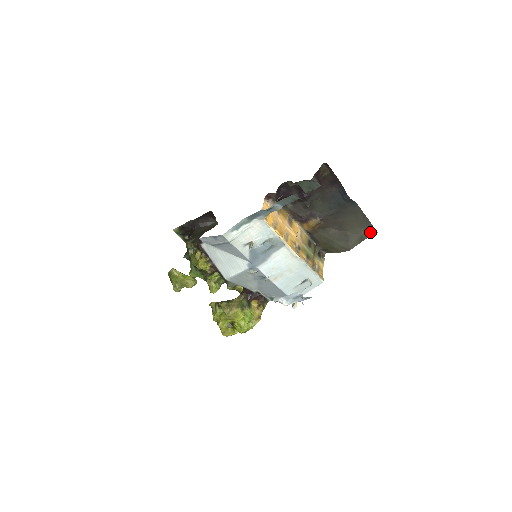
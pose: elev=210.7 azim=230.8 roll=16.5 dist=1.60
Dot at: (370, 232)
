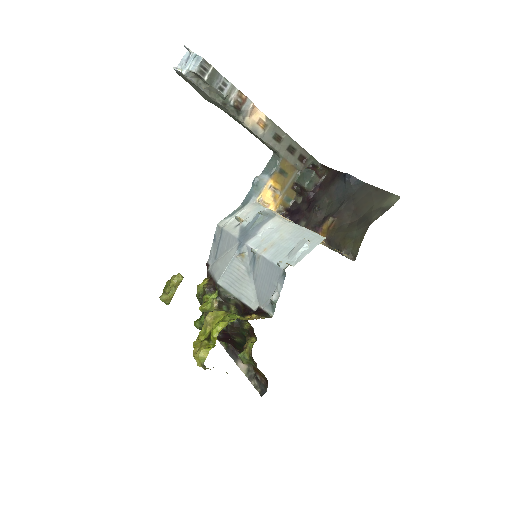
Dot at: (392, 201)
